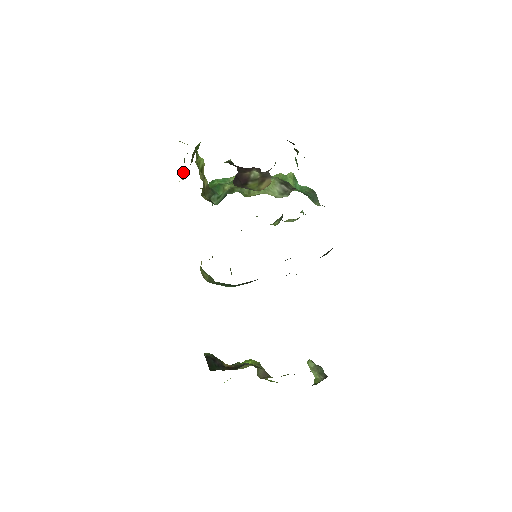
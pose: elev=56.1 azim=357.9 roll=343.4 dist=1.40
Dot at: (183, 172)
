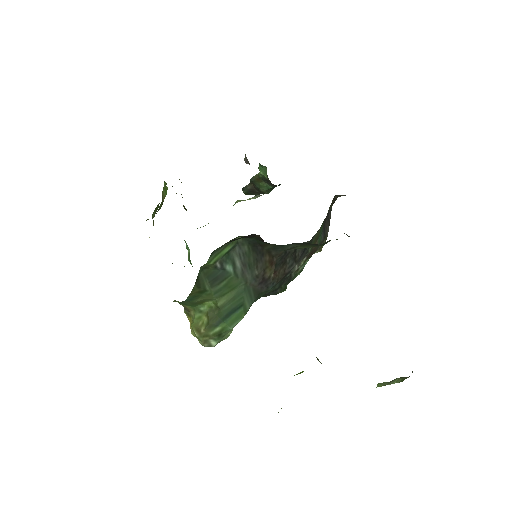
Dot at: (153, 222)
